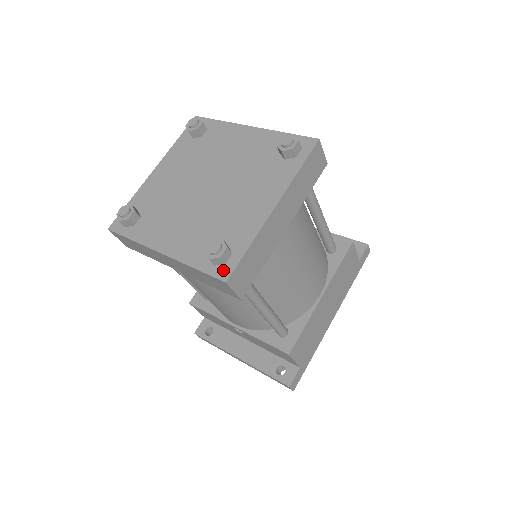
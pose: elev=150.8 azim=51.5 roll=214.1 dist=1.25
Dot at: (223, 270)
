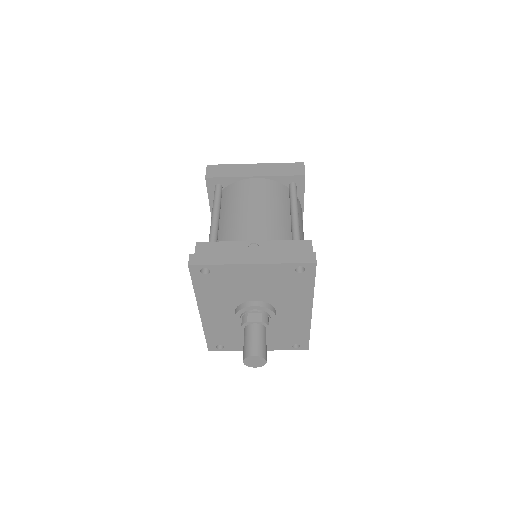
Dot at: occluded
